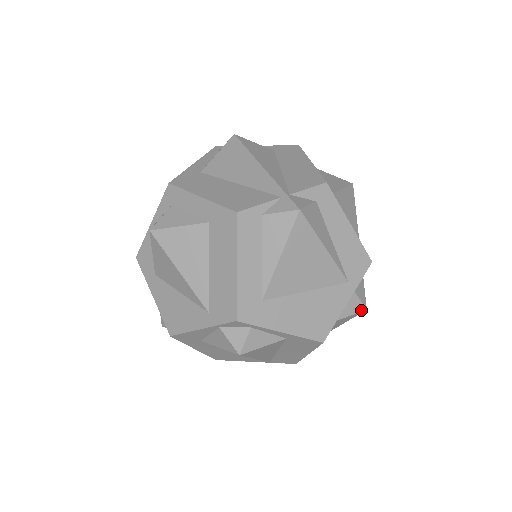
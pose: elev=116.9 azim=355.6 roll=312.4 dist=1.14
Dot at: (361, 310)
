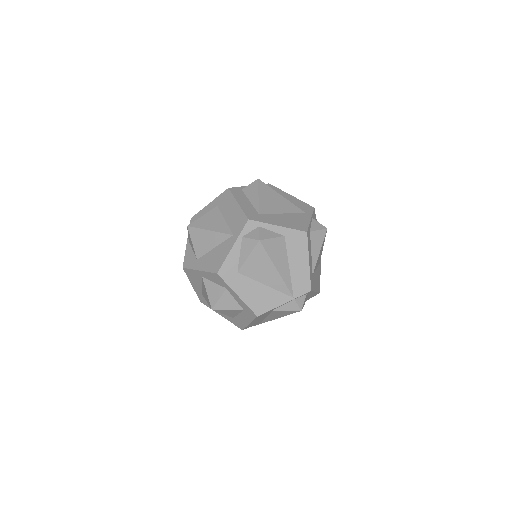
Dot at: (324, 228)
